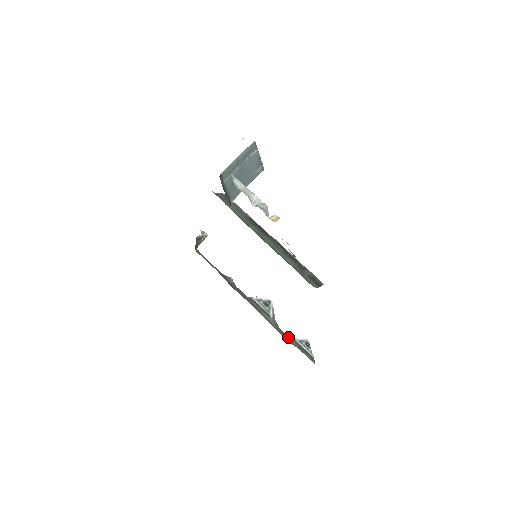
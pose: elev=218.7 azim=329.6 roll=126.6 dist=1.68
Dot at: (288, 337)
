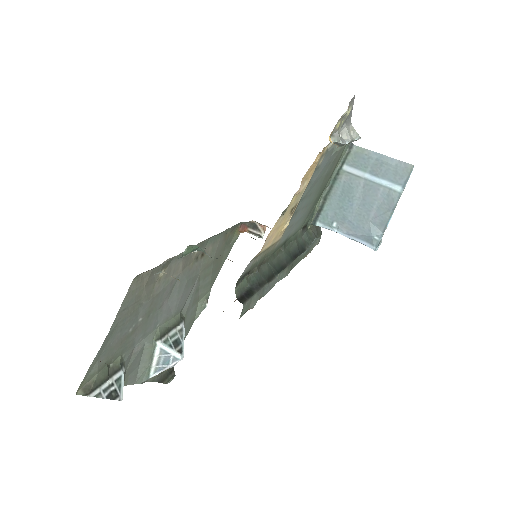
Dot at: (126, 365)
